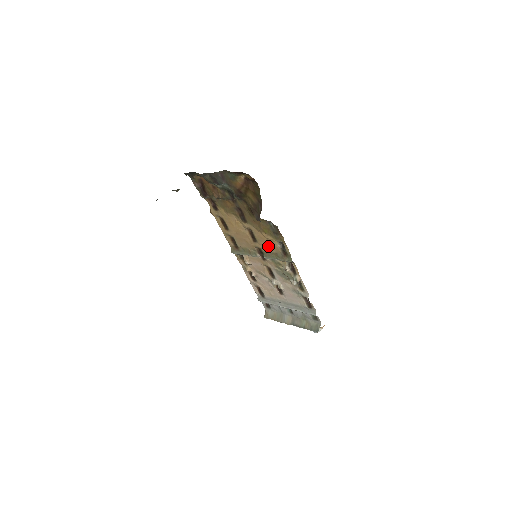
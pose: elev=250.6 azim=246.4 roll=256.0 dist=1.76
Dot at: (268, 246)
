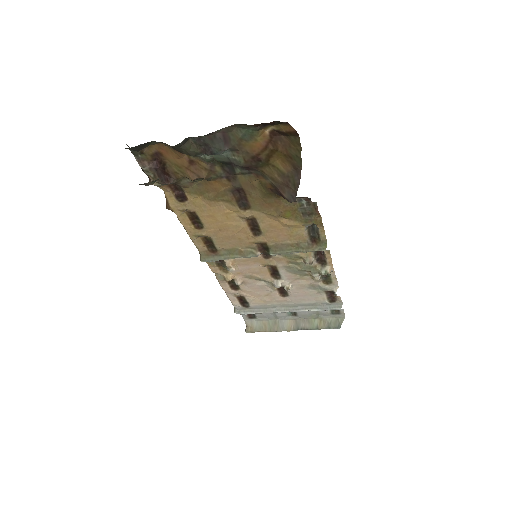
Dot at: (283, 236)
